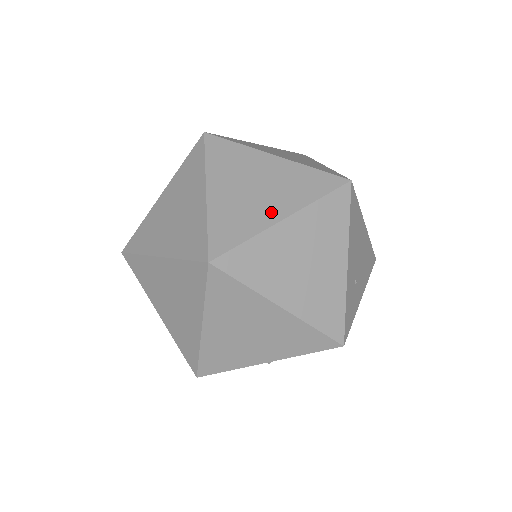
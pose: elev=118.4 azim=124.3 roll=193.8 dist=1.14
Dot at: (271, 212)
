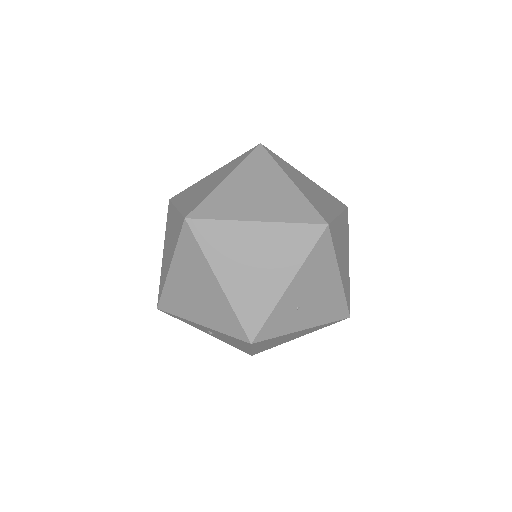
Dot at: (252, 212)
